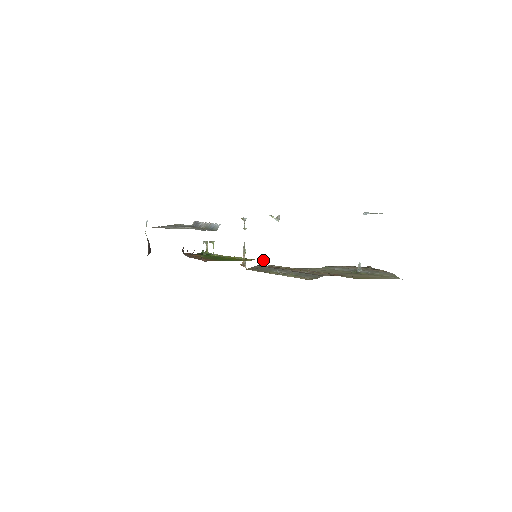
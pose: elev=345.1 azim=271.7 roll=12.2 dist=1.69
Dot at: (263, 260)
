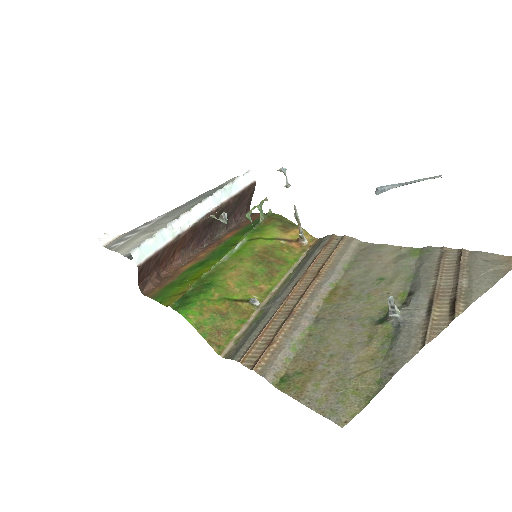
Dot at: (176, 309)
